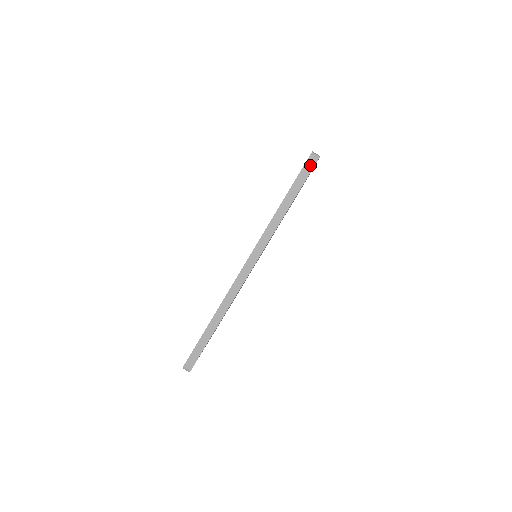
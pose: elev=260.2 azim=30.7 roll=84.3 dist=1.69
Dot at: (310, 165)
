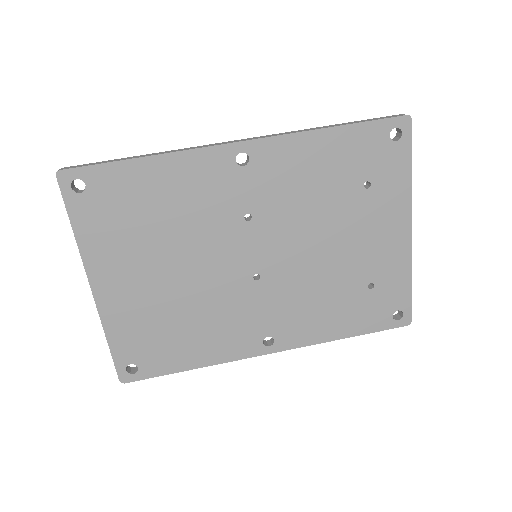
Dot at: (393, 116)
